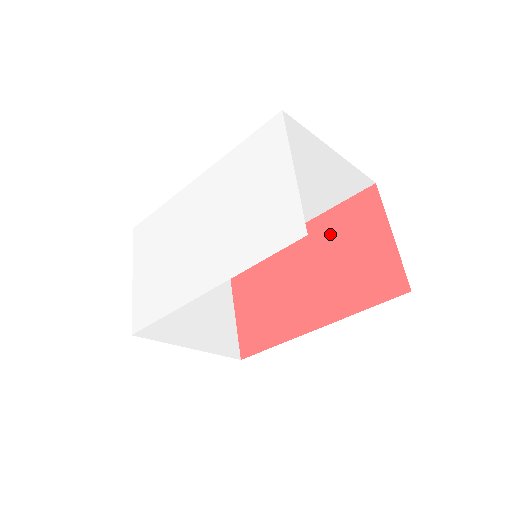
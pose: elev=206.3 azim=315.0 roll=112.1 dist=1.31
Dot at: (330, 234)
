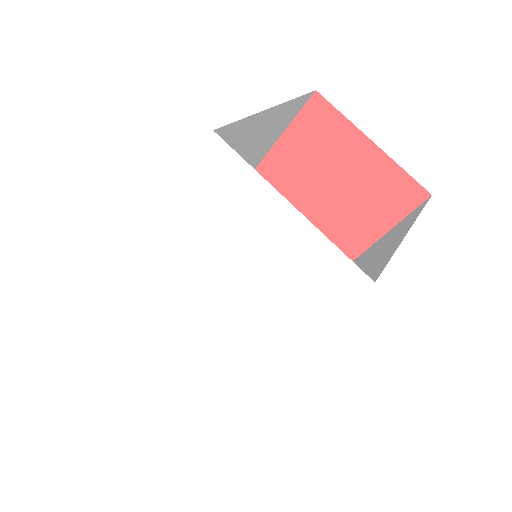
Dot at: (296, 169)
